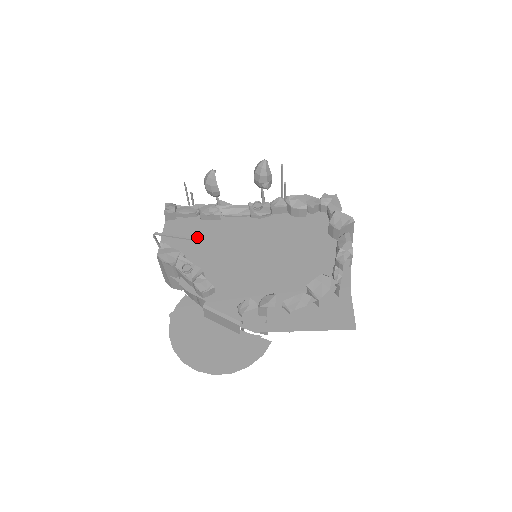
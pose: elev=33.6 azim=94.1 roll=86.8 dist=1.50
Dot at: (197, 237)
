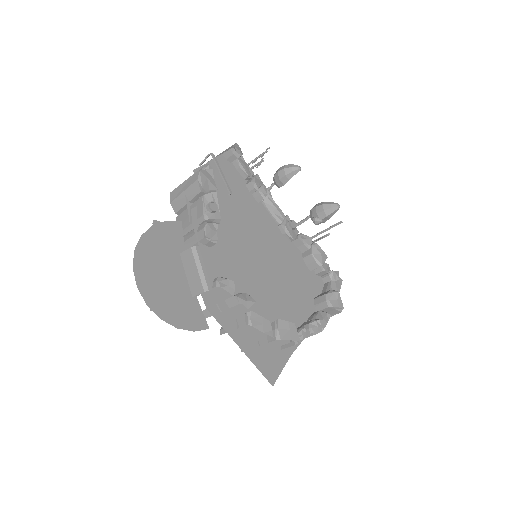
Dot at: (233, 193)
